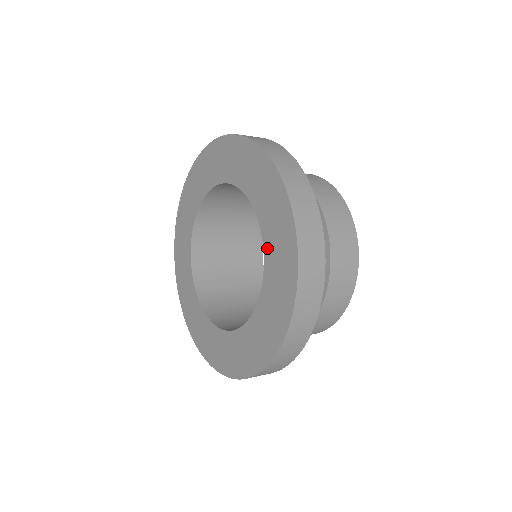
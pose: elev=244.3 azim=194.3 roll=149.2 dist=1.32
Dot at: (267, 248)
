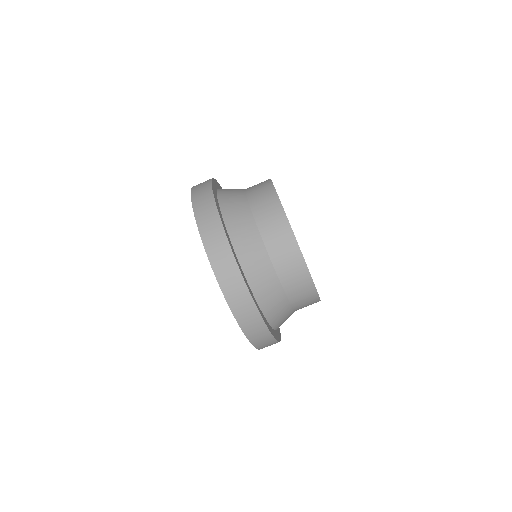
Dot at: occluded
